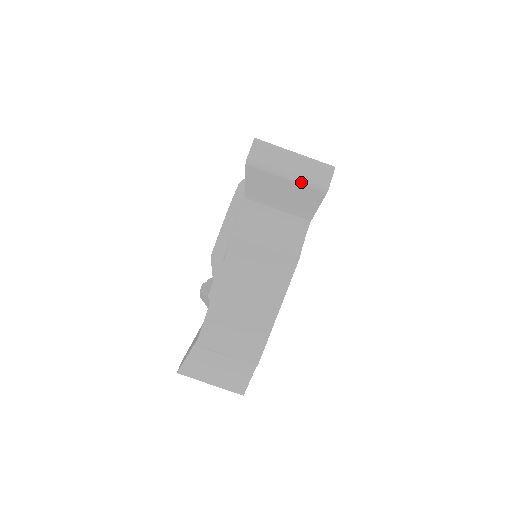
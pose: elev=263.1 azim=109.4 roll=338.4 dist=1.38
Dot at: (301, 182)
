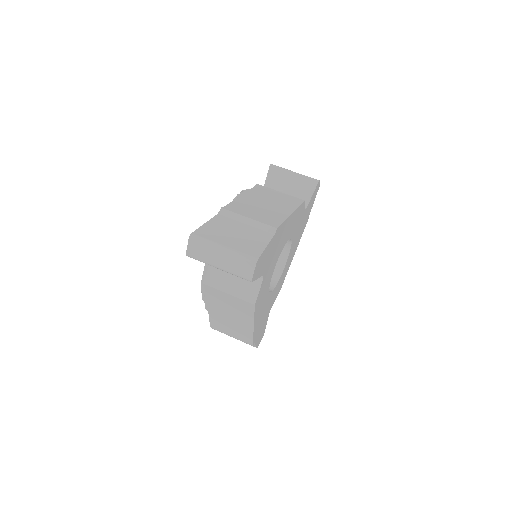
Dot at: (303, 175)
